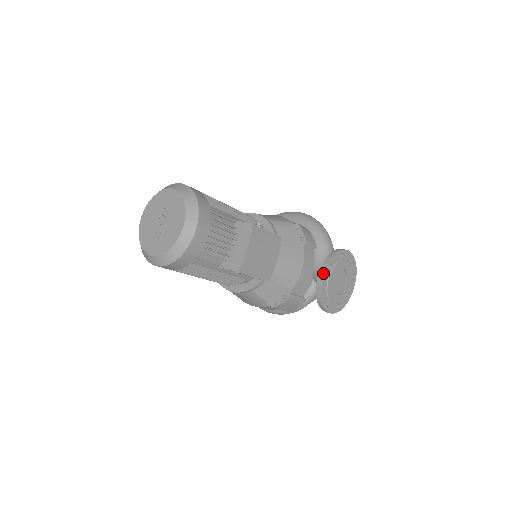
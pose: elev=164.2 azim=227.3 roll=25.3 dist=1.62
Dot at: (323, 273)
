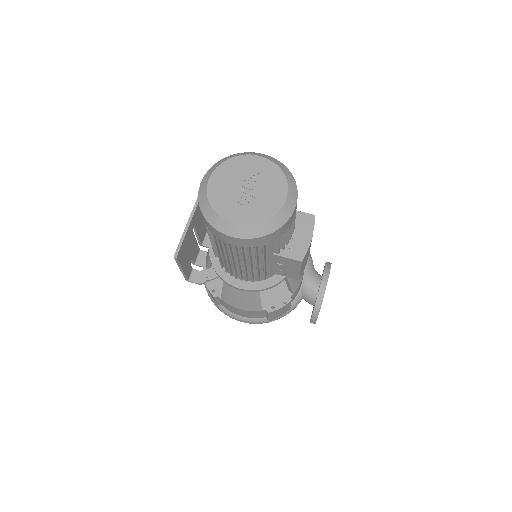
Dot at: occluded
